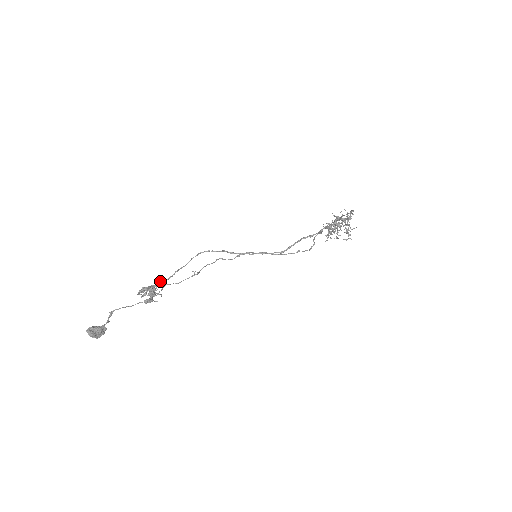
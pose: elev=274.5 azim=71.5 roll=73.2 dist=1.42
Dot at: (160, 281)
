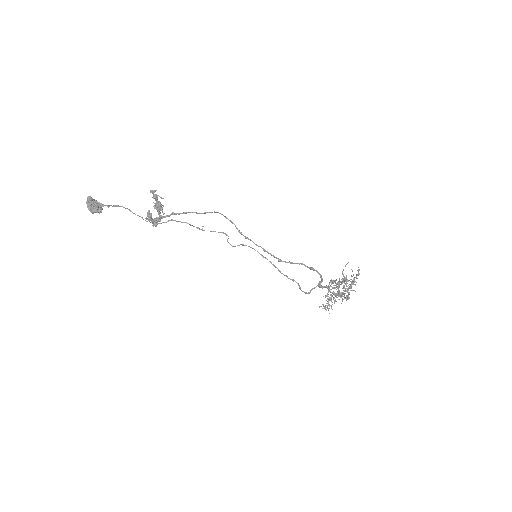
Dot at: (170, 214)
